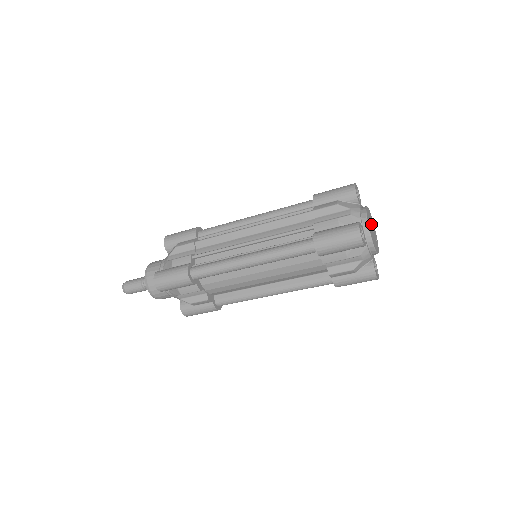
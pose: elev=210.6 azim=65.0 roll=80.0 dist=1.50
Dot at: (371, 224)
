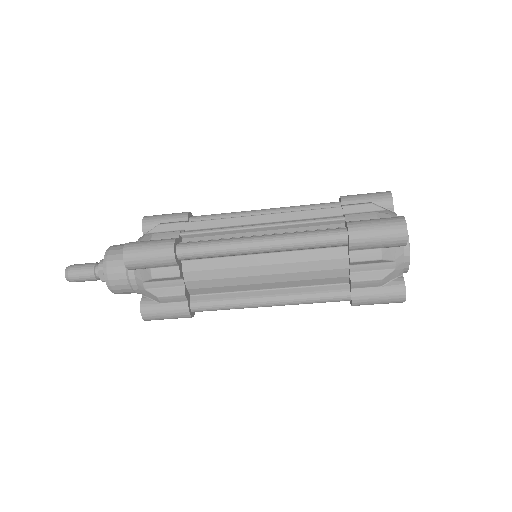
Dot at: occluded
